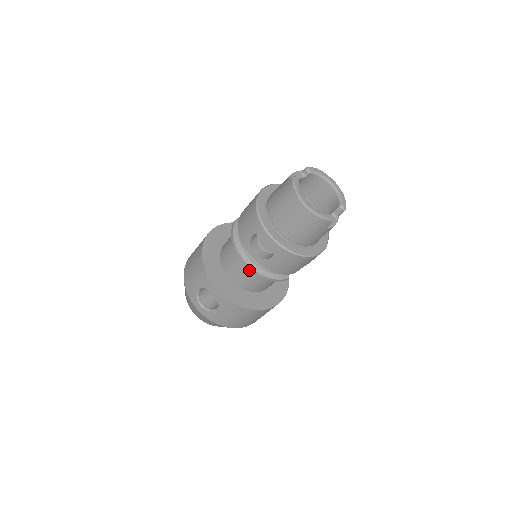
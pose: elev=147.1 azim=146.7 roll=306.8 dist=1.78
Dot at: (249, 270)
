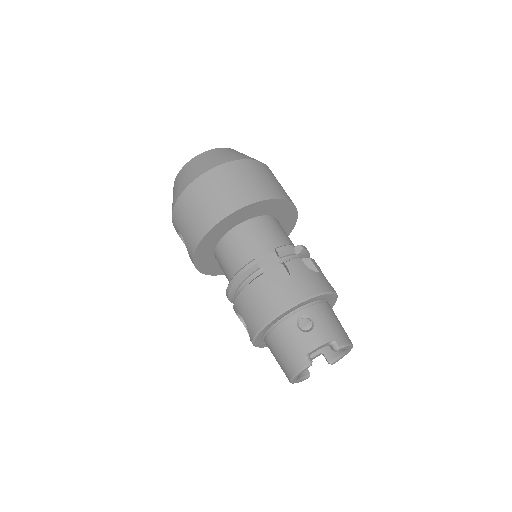
Dot at: occluded
